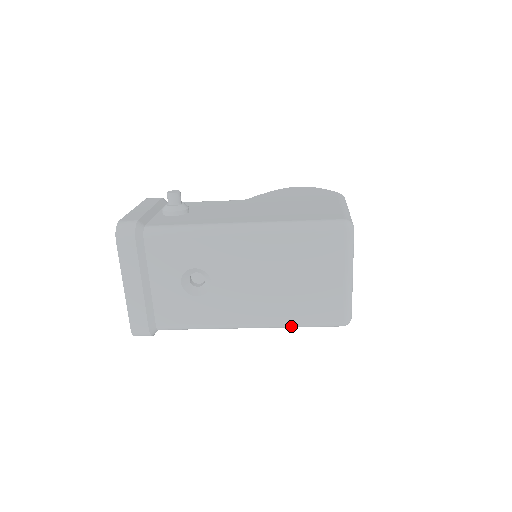
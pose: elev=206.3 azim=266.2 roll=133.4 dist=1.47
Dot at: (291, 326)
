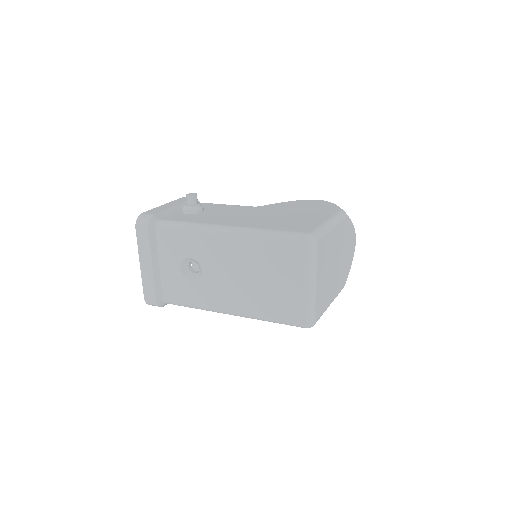
Dot at: (263, 319)
